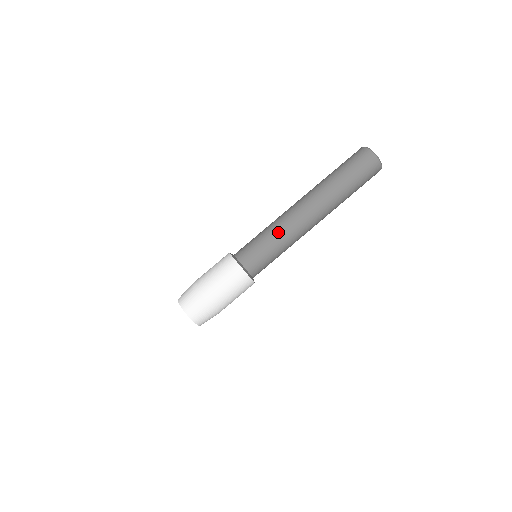
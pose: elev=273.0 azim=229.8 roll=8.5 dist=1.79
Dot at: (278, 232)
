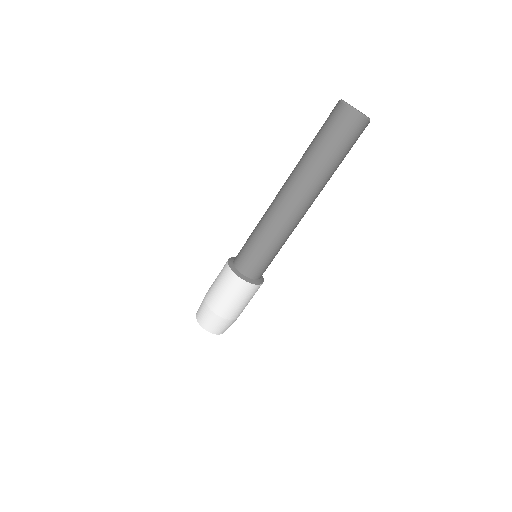
Dot at: (284, 241)
